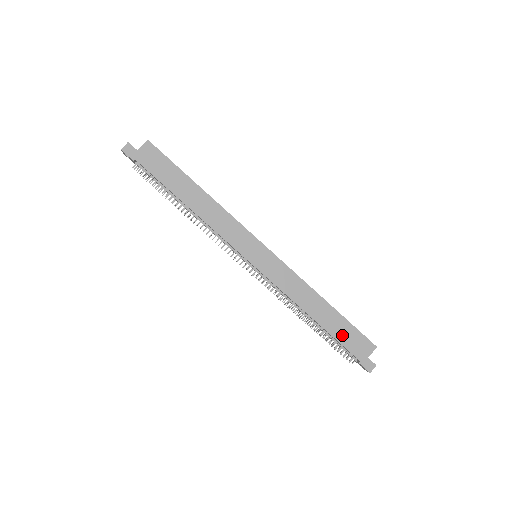
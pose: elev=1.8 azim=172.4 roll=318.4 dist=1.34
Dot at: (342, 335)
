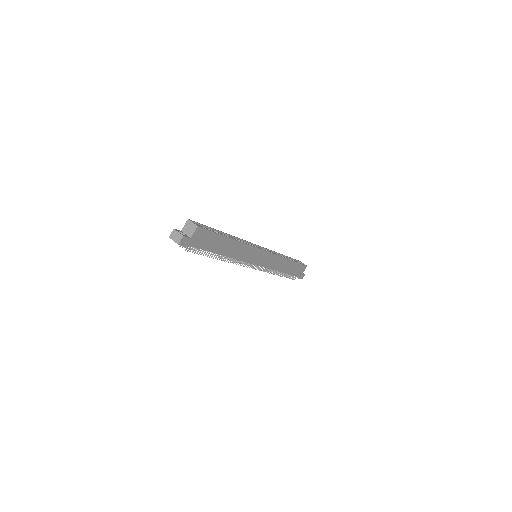
Dot at: (294, 271)
